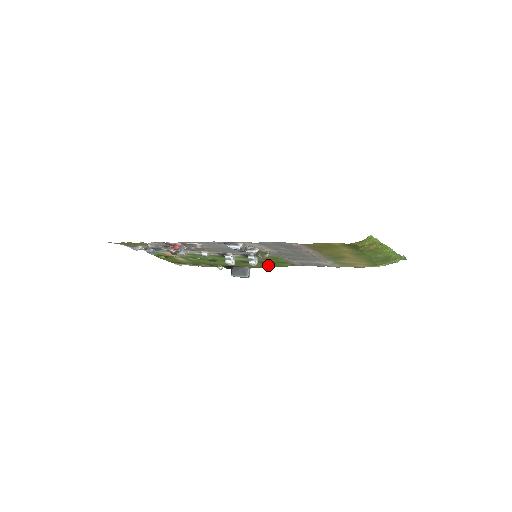
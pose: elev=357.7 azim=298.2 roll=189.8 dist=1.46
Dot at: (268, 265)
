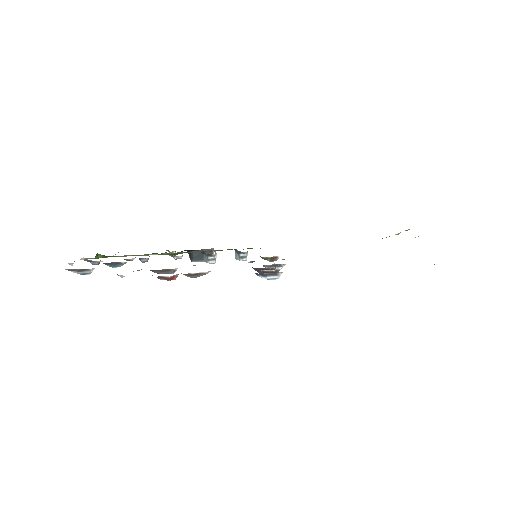
Dot at: occluded
